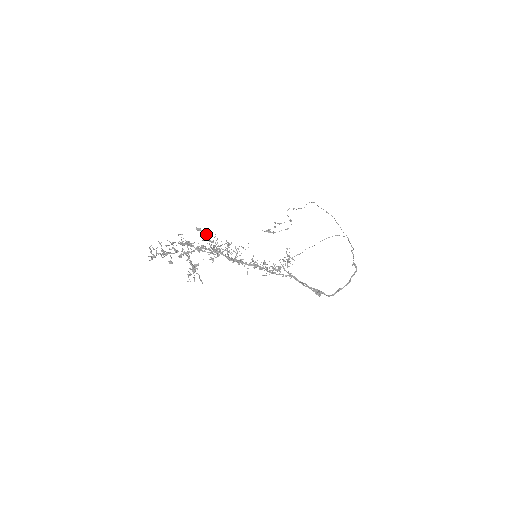
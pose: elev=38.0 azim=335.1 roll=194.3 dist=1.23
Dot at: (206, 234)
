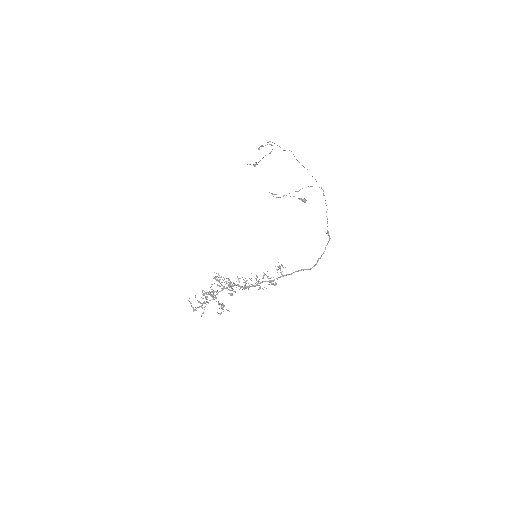
Dot at: occluded
